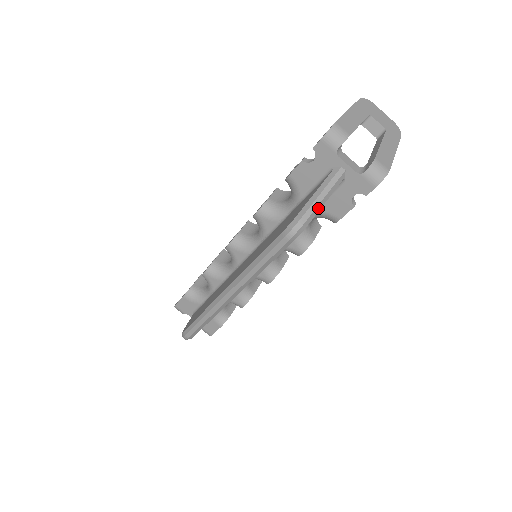
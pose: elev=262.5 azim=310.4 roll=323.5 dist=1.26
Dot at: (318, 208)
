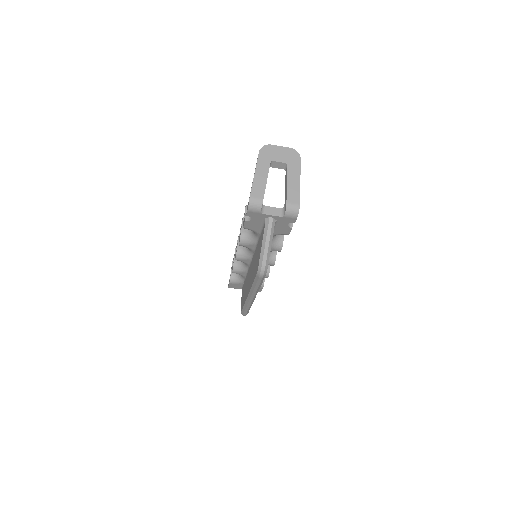
Dot at: (269, 252)
